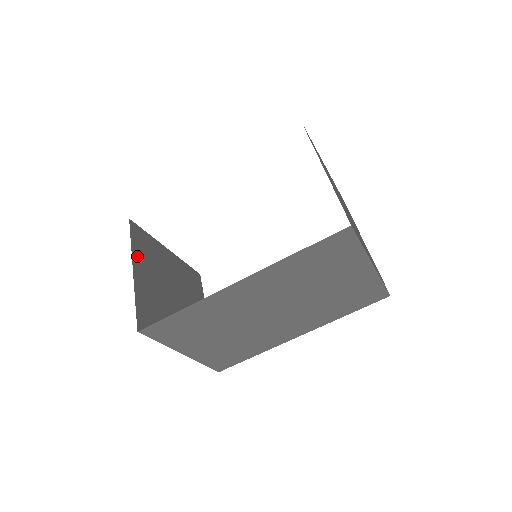
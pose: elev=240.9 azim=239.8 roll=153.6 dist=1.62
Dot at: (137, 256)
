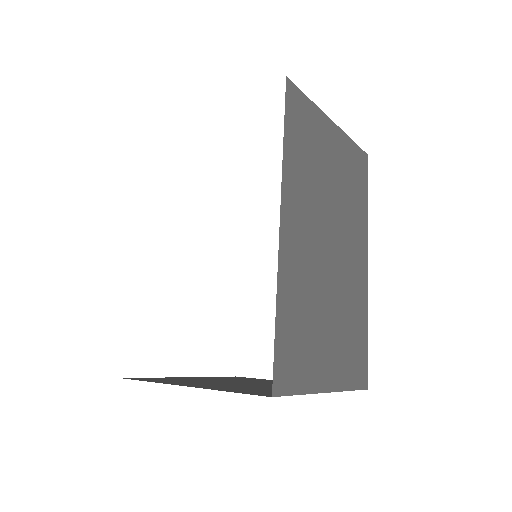
Dot at: occluded
